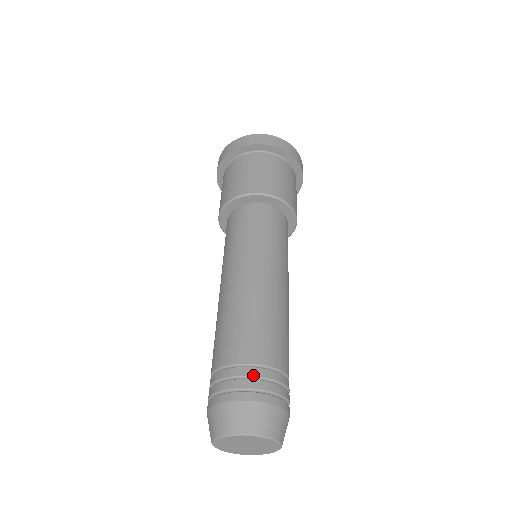
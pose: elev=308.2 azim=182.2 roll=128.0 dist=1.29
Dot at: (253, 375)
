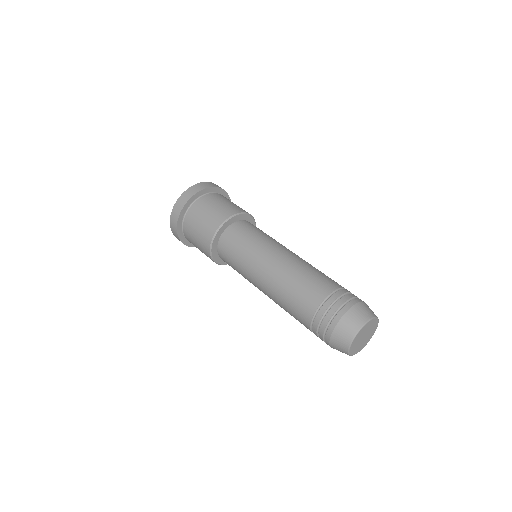
Dot at: (328, 307)
